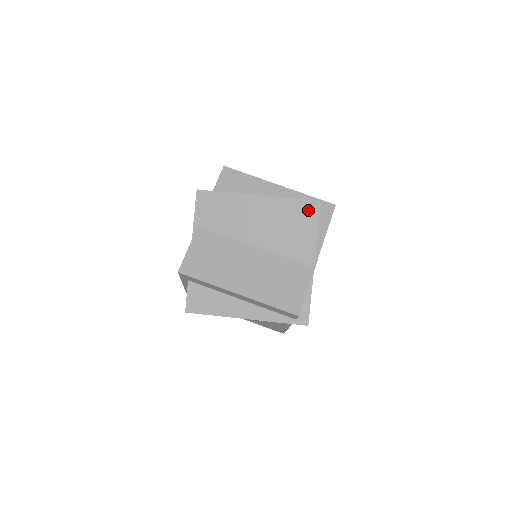
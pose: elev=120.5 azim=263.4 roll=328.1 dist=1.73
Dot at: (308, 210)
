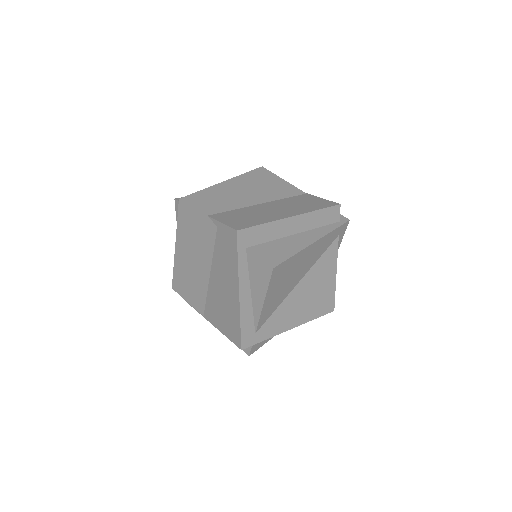
Dot at: (262, 173)
